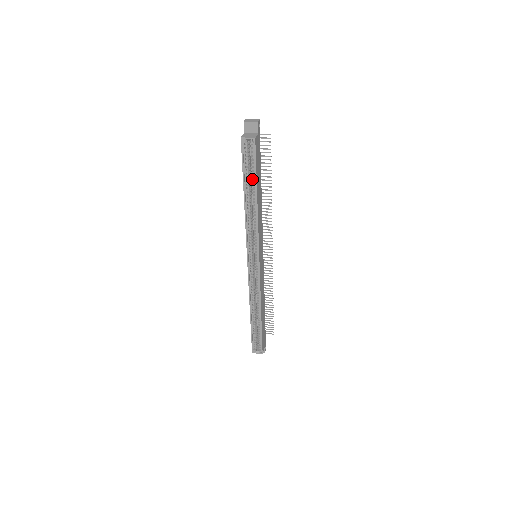
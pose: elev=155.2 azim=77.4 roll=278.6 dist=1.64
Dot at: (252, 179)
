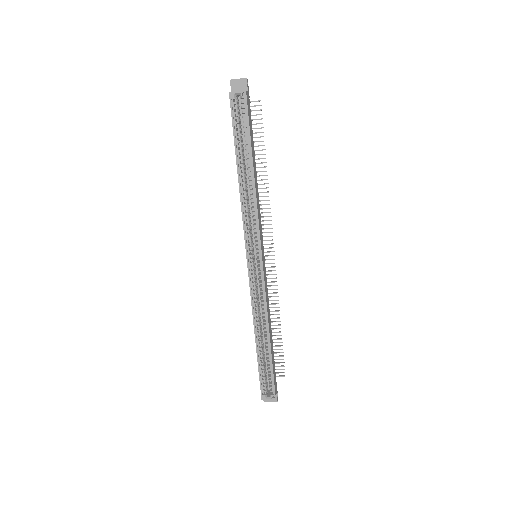
Dot at: (245, 145)
